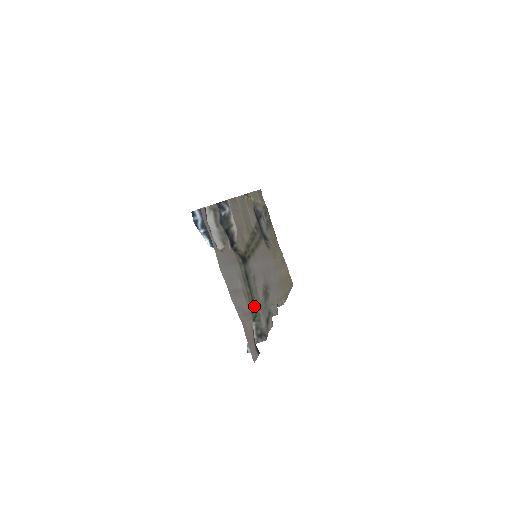
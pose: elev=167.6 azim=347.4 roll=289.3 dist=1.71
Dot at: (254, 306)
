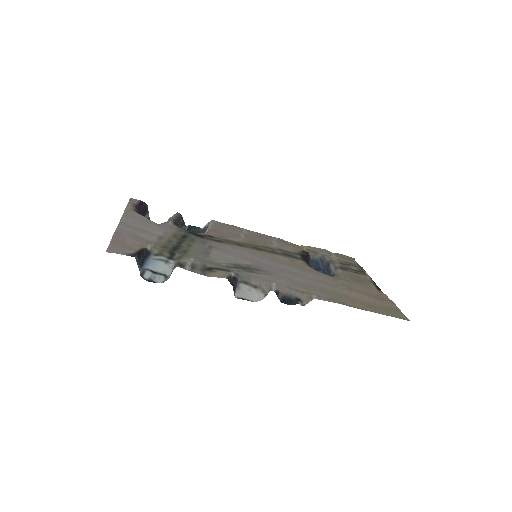
Dot at: (177, 249)
